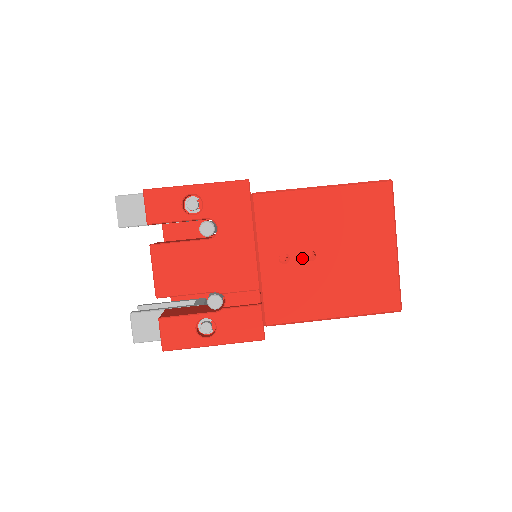
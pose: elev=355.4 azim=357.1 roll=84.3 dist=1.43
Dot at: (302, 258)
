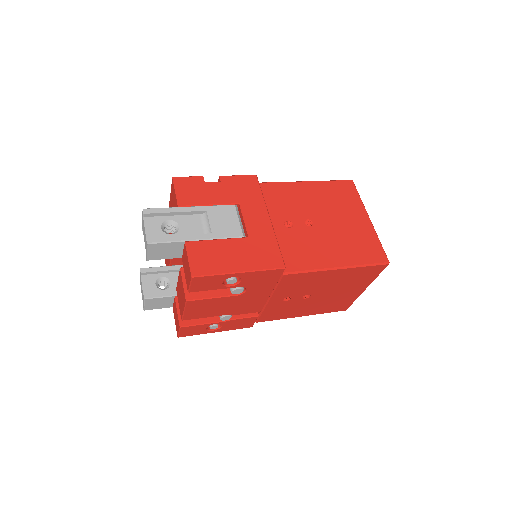
Dot at: (300, 298)
